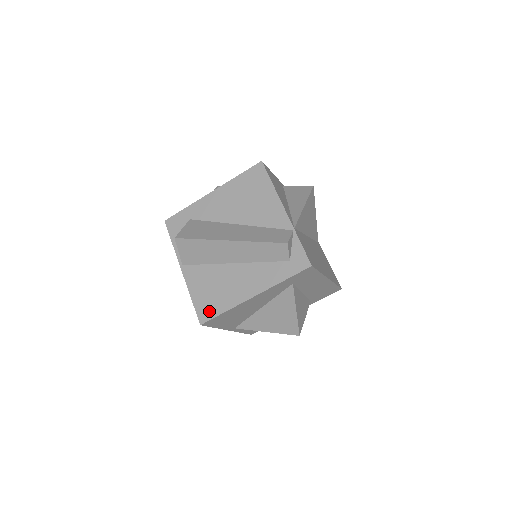
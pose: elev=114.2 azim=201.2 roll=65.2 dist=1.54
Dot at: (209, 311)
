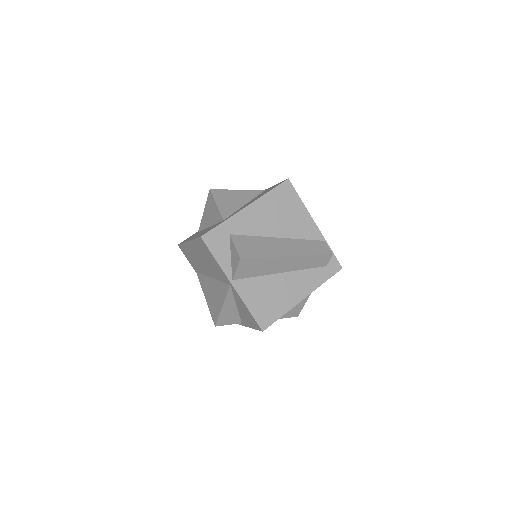
Dot at: (268, 318)
